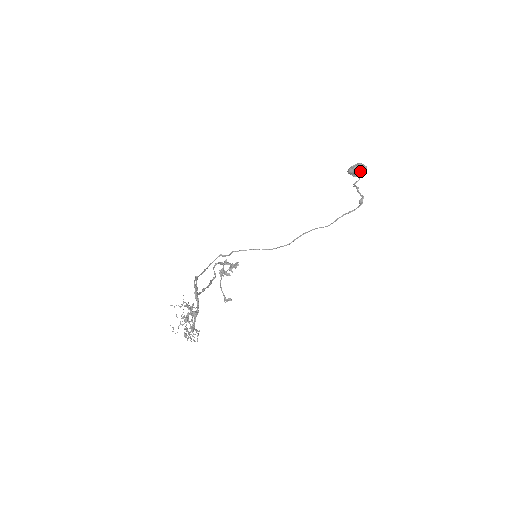
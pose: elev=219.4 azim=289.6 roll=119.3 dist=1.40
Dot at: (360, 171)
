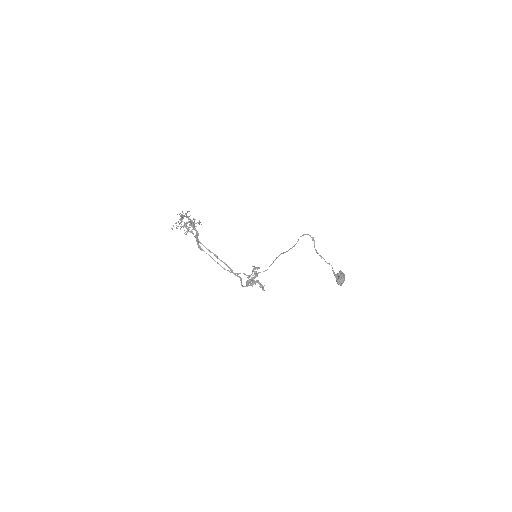
Dot at: (339, 274)
